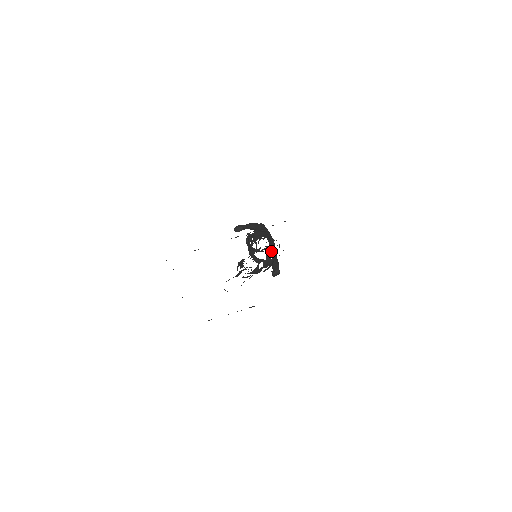
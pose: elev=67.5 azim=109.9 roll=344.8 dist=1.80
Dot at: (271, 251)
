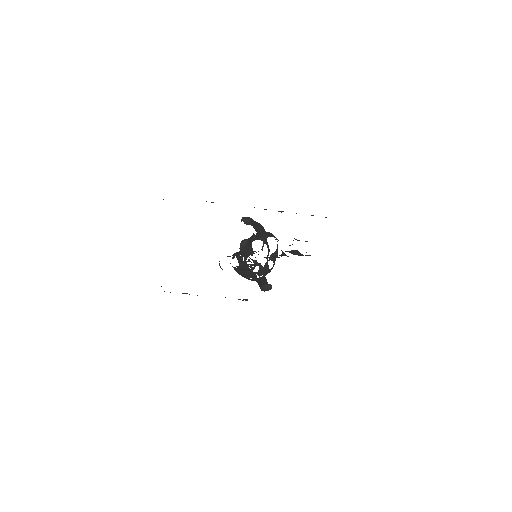
Dot at: (272, 260)
